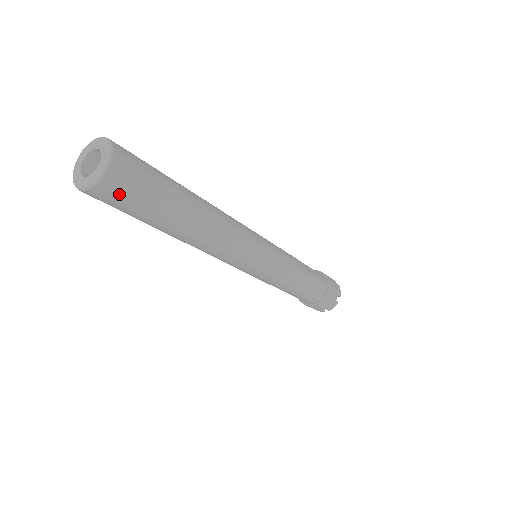
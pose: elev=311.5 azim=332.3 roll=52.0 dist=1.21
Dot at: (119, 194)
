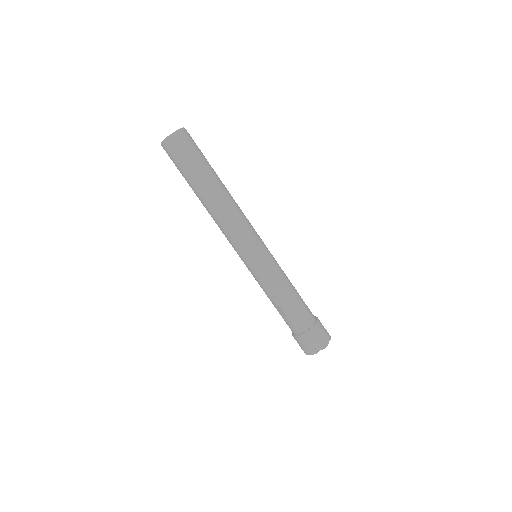
Dot at: (183, 144)
